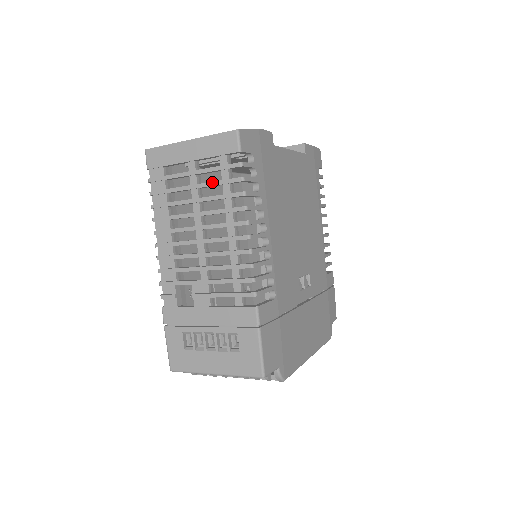
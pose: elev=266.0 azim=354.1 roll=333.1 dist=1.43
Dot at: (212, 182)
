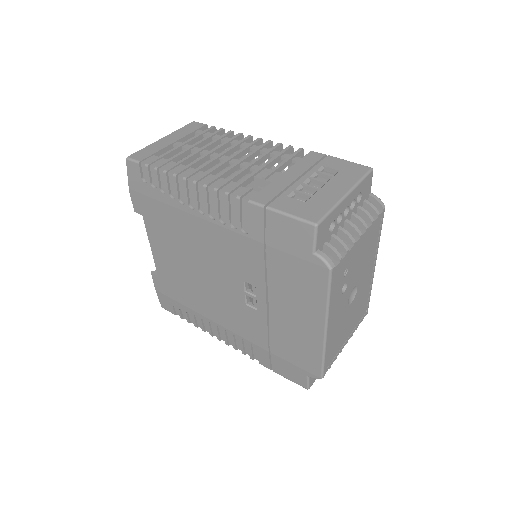
Dot at: (204, 138)
